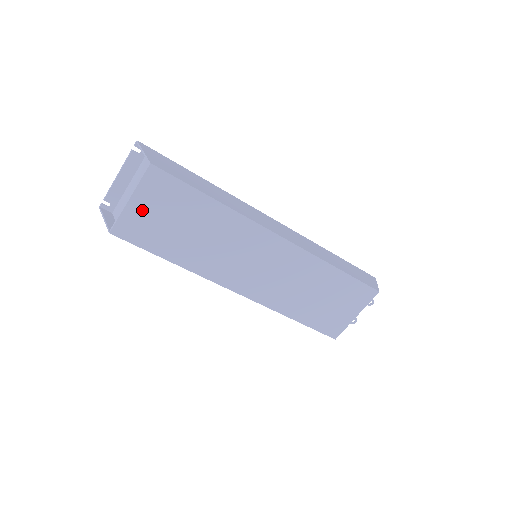
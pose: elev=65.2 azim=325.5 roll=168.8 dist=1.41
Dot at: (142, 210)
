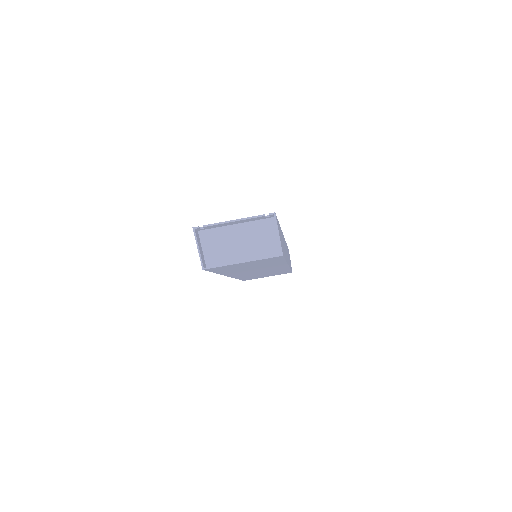
Dot at: (241, 264)
